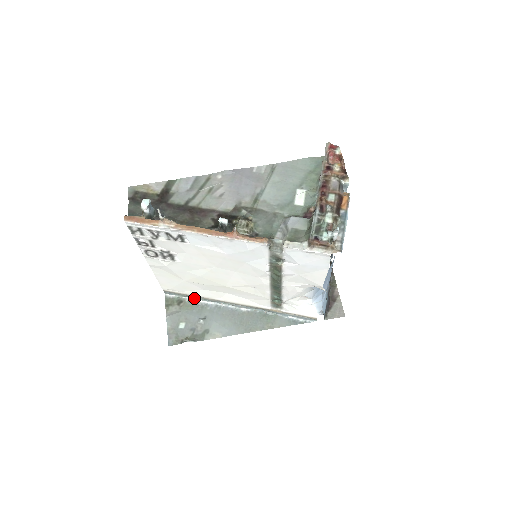
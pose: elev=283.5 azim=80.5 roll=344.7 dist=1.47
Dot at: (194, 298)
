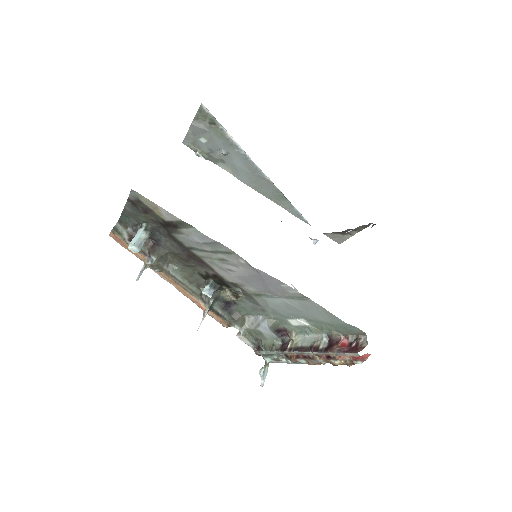
Dot at: (228, 133)
